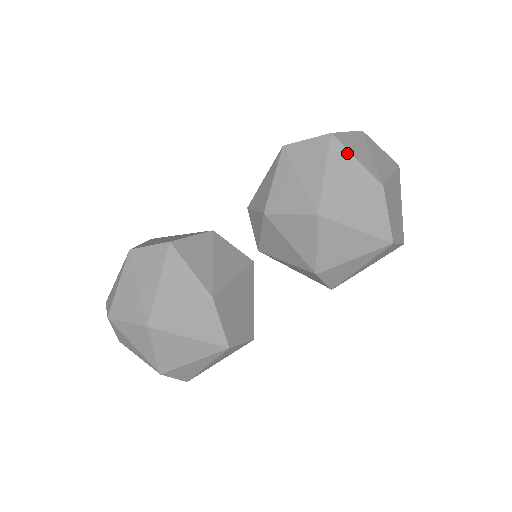
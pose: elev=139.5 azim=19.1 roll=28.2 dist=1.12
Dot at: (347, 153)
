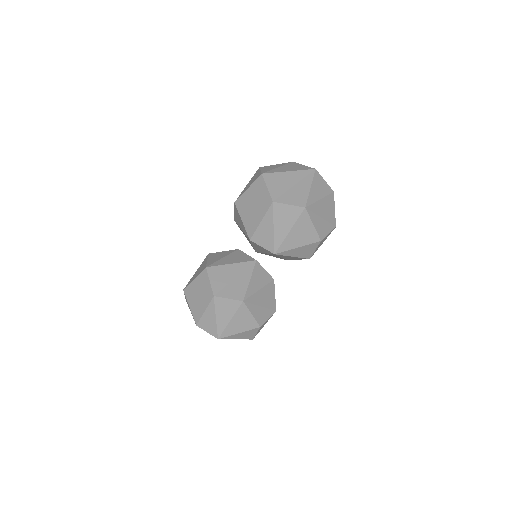
Dot at: occluded
